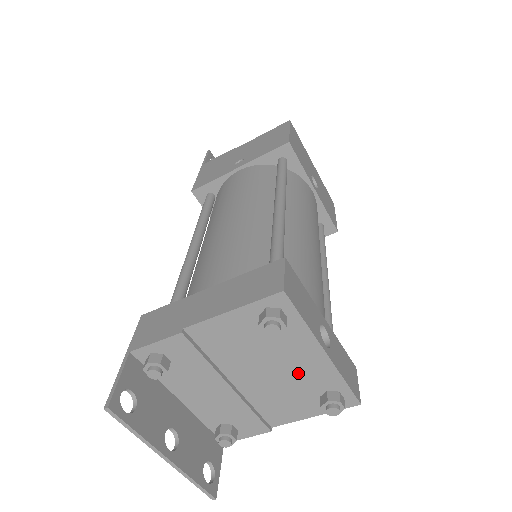
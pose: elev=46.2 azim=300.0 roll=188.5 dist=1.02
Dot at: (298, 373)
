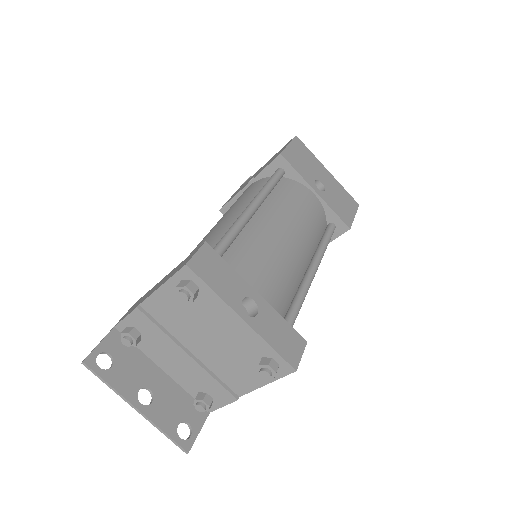
Dot at: (232, 340)
